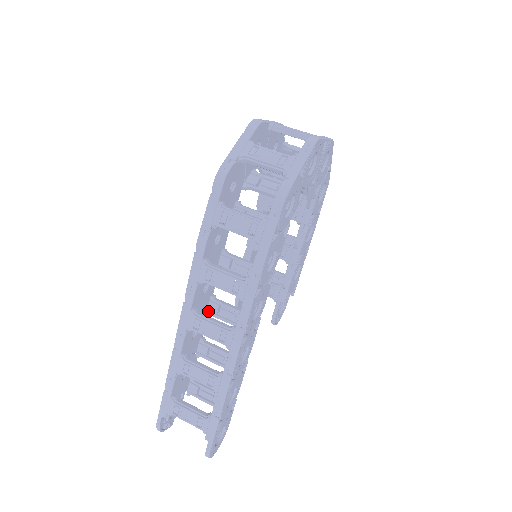
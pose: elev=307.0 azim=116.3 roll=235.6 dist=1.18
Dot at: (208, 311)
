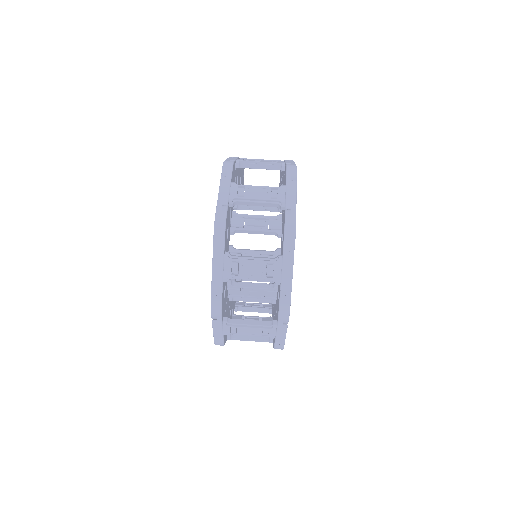
Dot at: occluded
